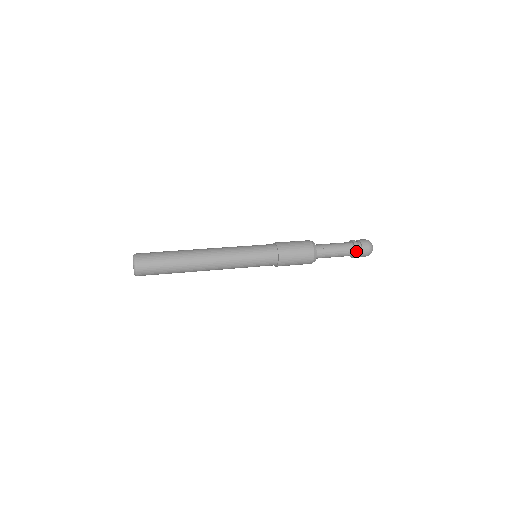
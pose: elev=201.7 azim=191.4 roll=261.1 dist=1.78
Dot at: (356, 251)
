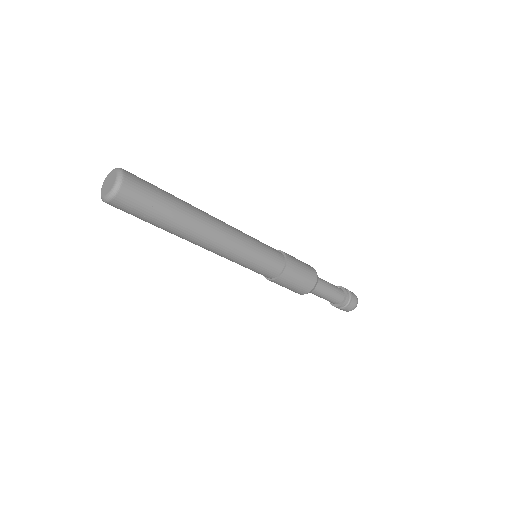
Dot at: (347, 294)
